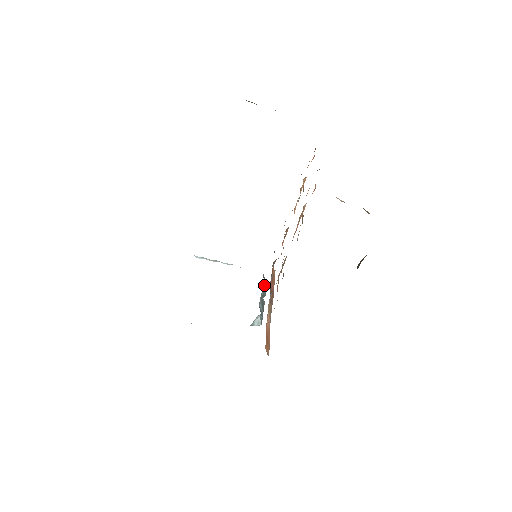
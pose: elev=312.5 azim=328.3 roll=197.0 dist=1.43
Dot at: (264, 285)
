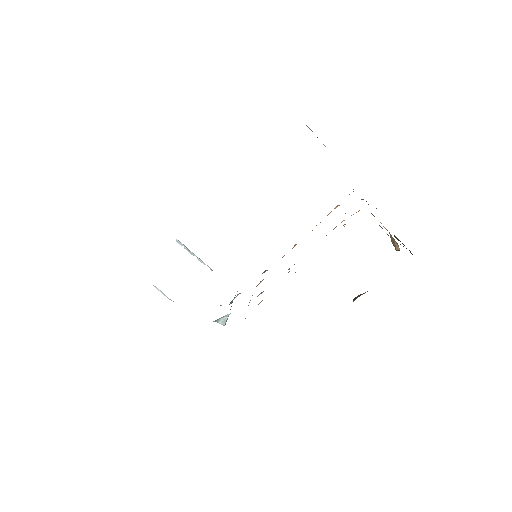
Dot at: occluded
